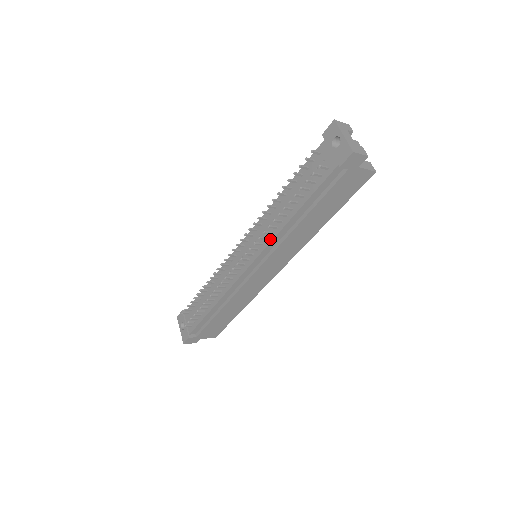
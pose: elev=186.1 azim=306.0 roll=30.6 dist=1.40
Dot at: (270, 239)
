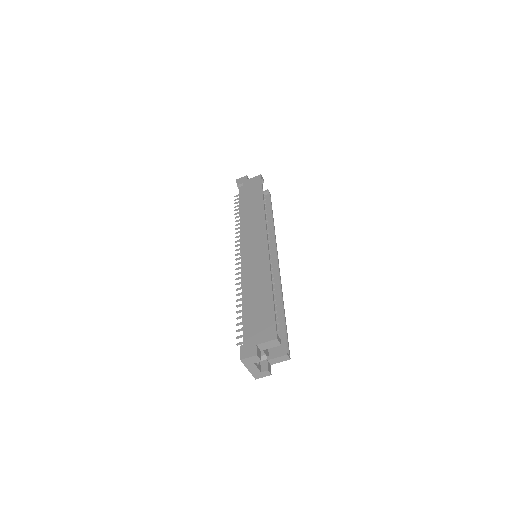
Dot at: (240, 232)
